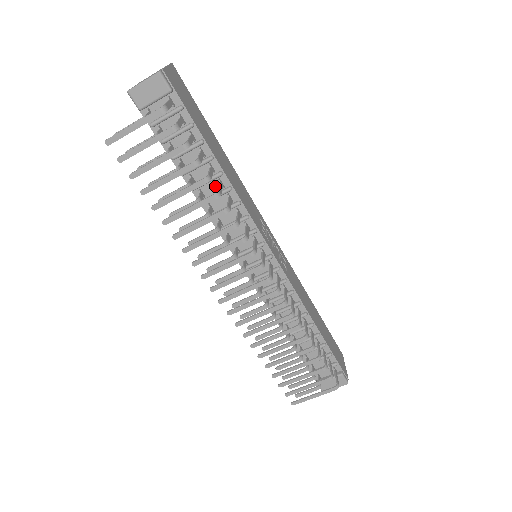
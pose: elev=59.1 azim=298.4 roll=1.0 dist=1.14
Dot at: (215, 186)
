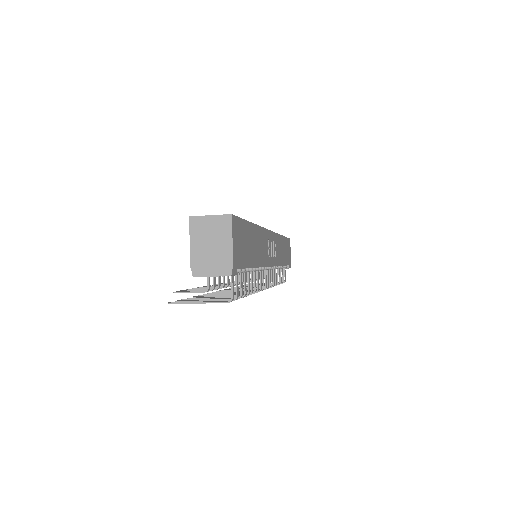
Dot at: occluded
